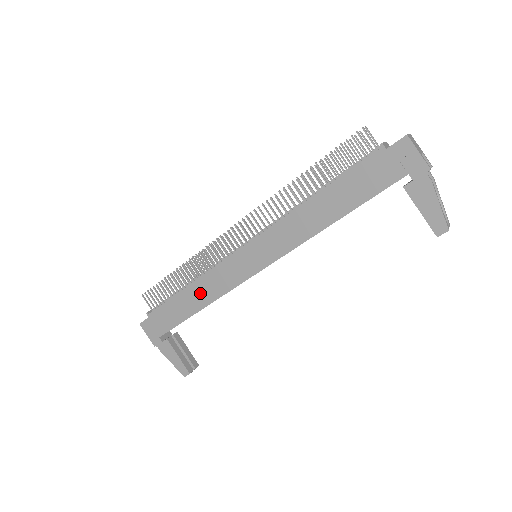
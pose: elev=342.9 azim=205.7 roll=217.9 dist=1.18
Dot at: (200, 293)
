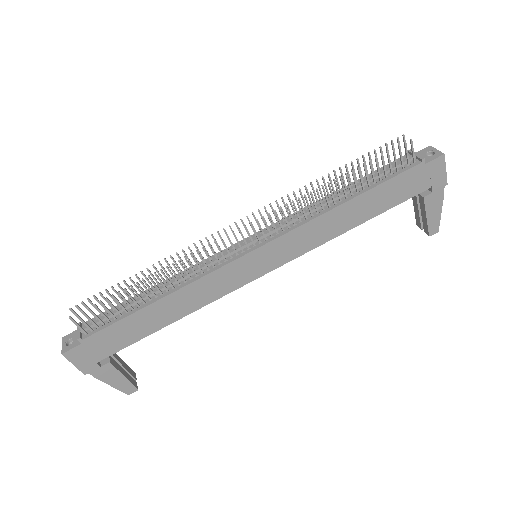
Dot at: (178, 304)
